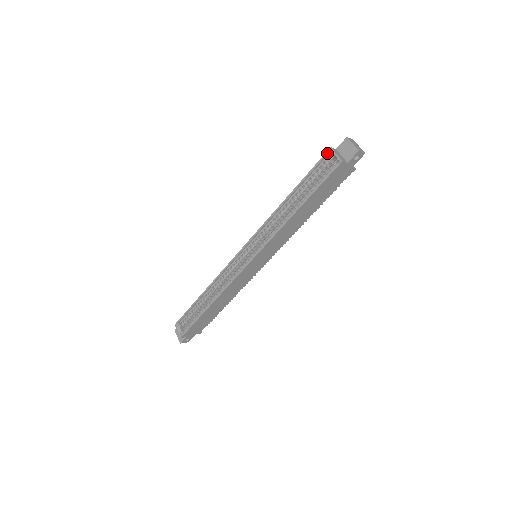
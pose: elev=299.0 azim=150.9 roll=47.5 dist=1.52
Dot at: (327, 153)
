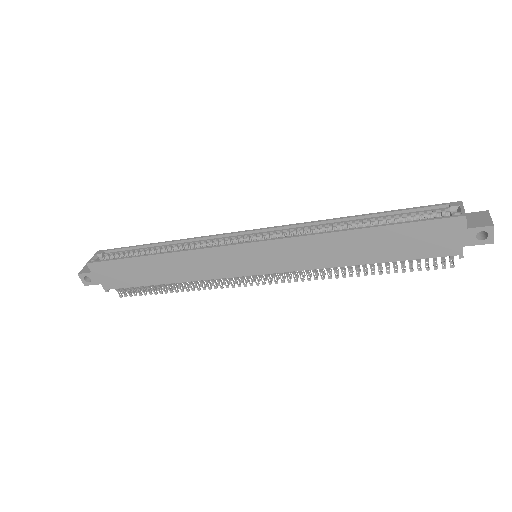
Dot at: (452, 203)
